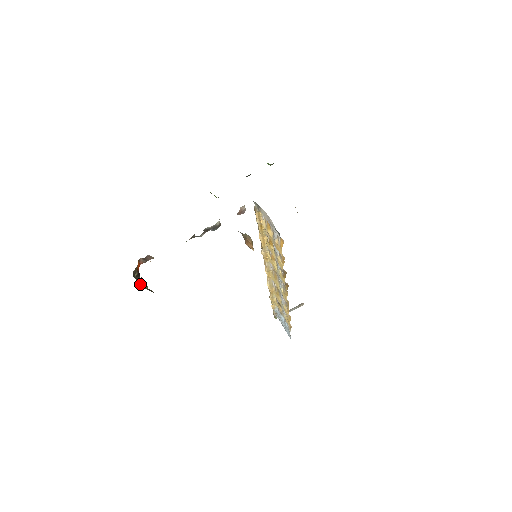
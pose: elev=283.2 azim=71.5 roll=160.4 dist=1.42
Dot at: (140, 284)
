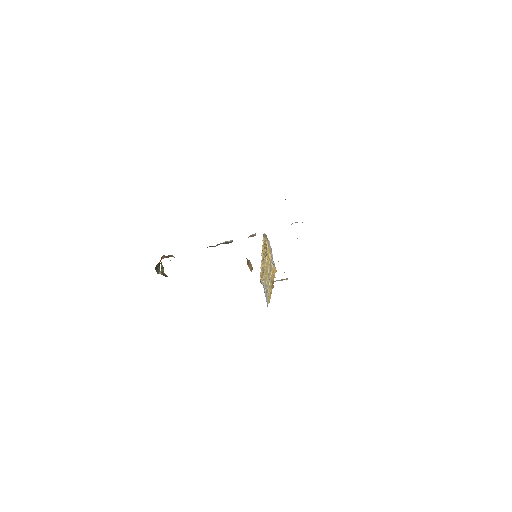
Dot at: (159, 271)
